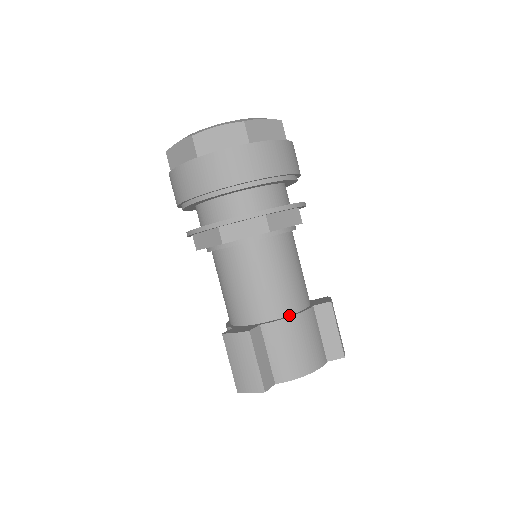
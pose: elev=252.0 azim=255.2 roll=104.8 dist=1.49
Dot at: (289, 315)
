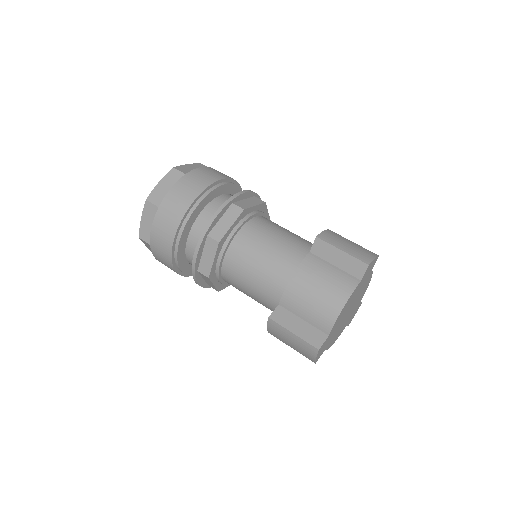
Dot at: (291, 278)
